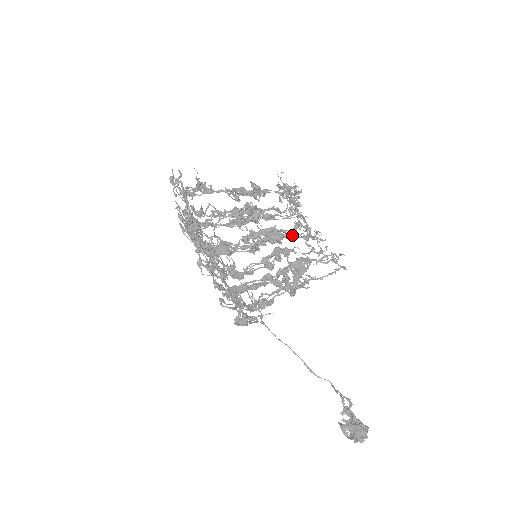
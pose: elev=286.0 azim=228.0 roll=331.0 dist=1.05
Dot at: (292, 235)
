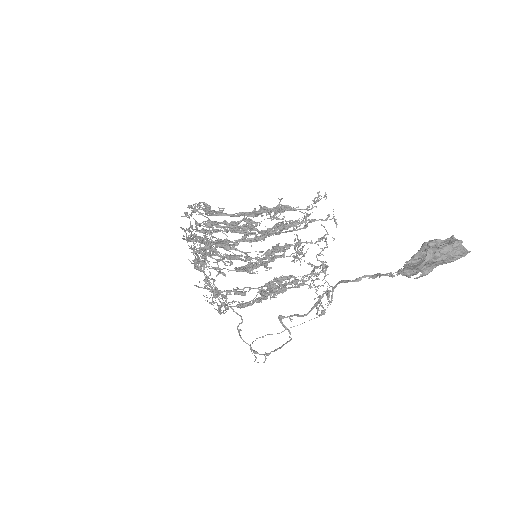
Dot at: (286, 232)
